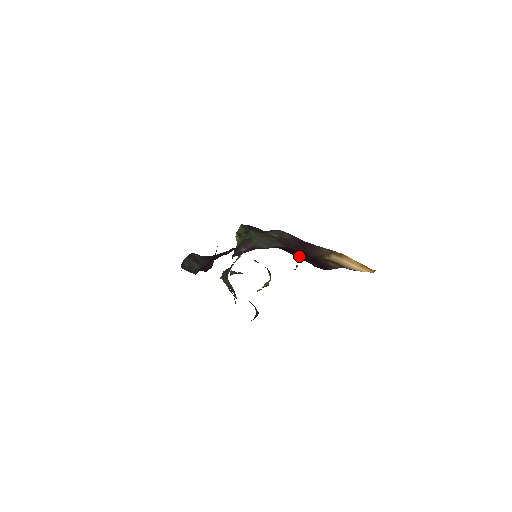
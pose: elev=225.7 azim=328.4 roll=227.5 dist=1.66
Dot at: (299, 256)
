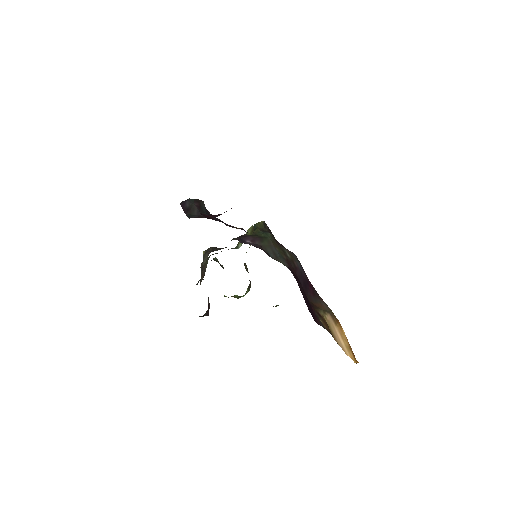
Dot at: (300, 286)
